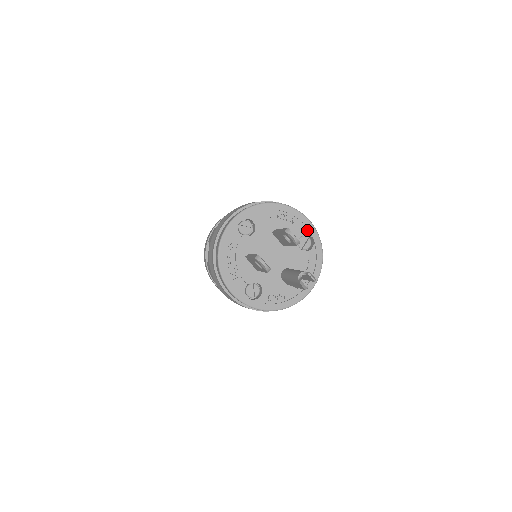
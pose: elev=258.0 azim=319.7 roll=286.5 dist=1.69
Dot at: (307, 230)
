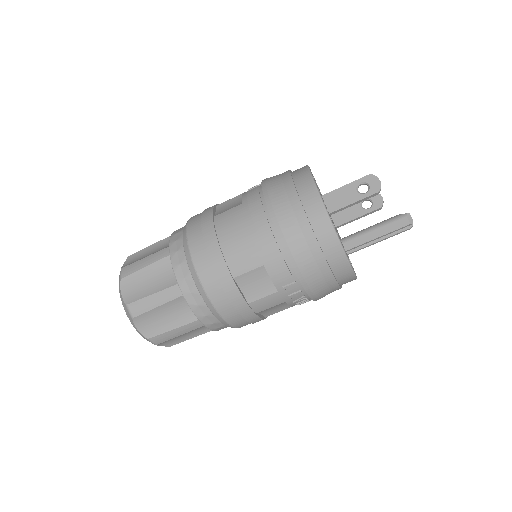
Dot at: occluded
